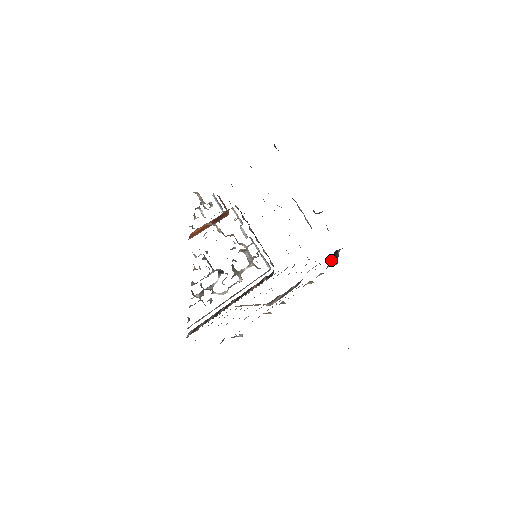
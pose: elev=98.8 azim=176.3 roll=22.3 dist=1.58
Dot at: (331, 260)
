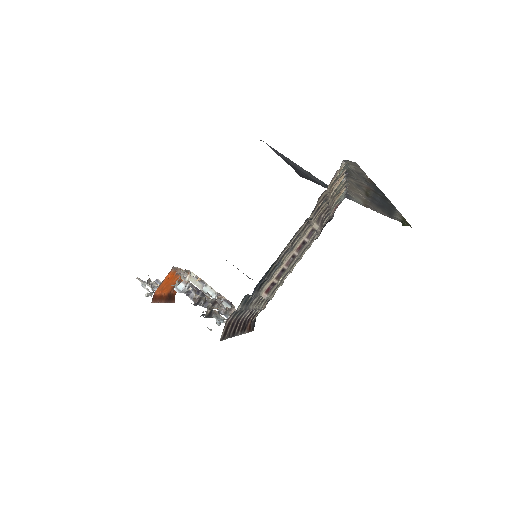
Dot at: occluded
